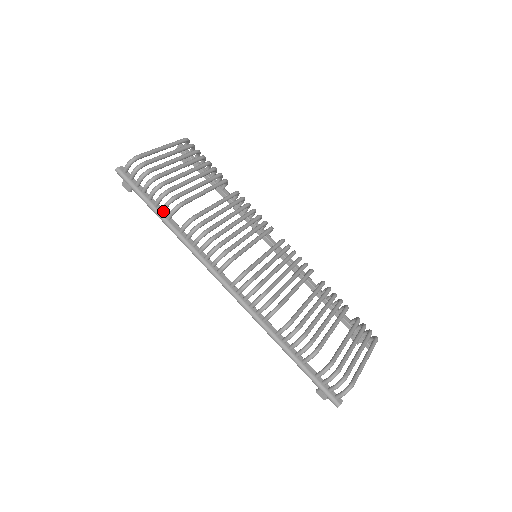
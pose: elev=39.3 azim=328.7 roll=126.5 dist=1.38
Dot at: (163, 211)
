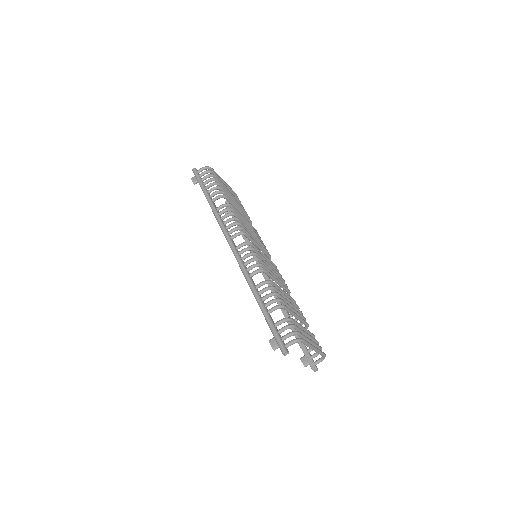
Dot at: (212, 195)
